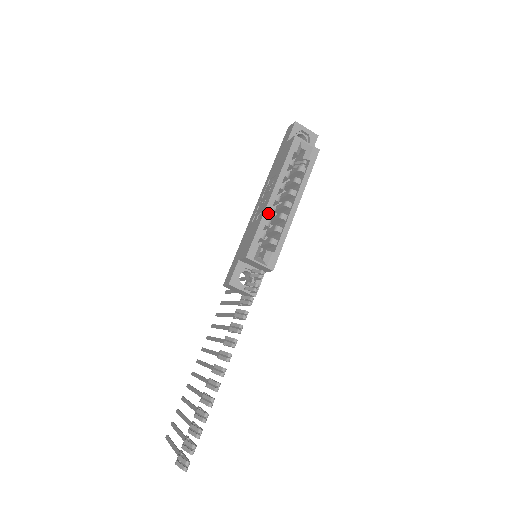
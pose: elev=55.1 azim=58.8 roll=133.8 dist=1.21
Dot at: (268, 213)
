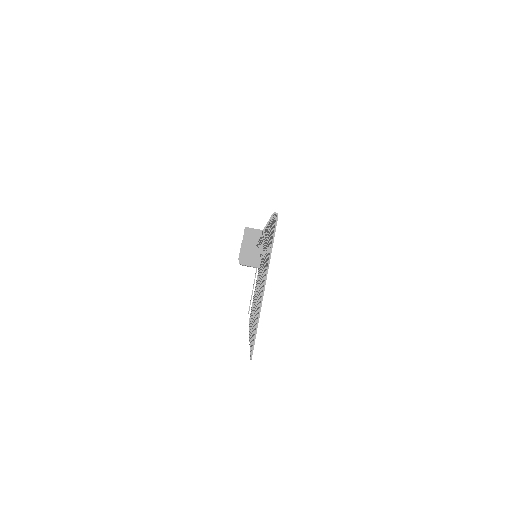
Dot at: occluded
